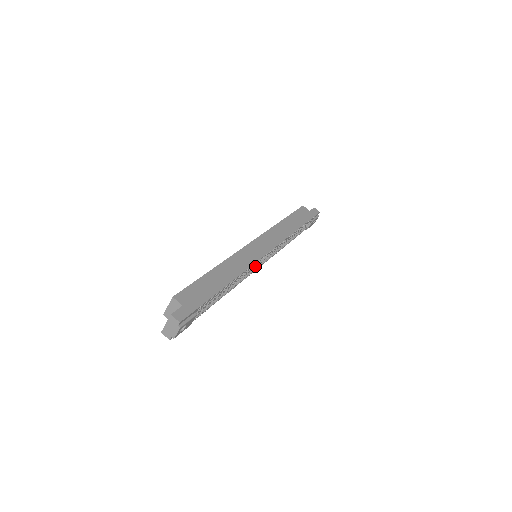
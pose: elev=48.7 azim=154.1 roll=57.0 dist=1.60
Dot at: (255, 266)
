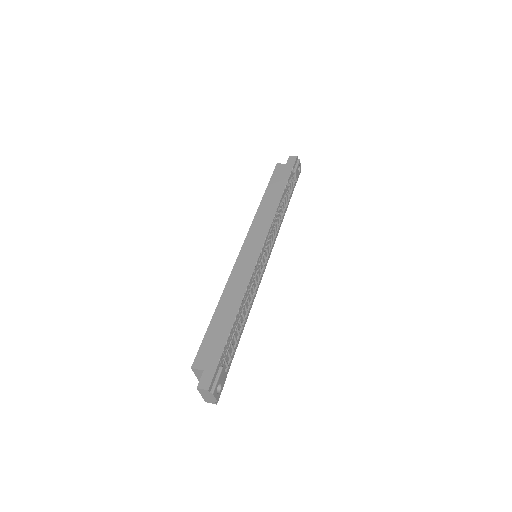
Dot at: (258, 270)
